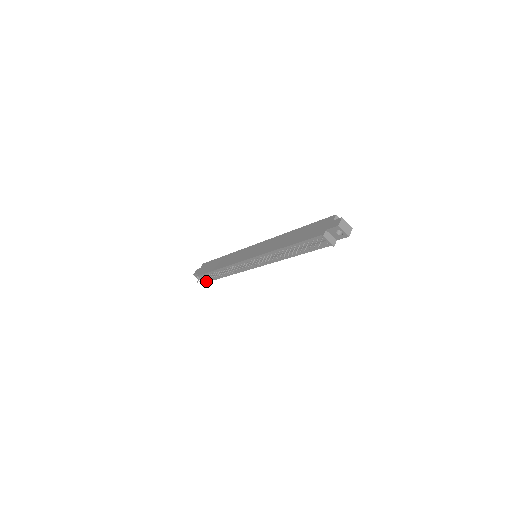
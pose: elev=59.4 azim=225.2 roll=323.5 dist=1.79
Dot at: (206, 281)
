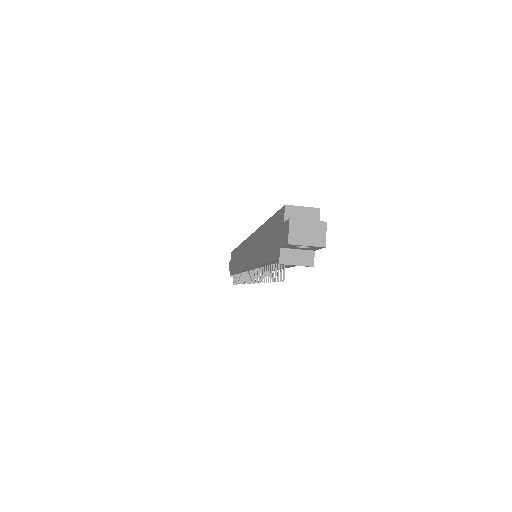
Dot at: occluded
